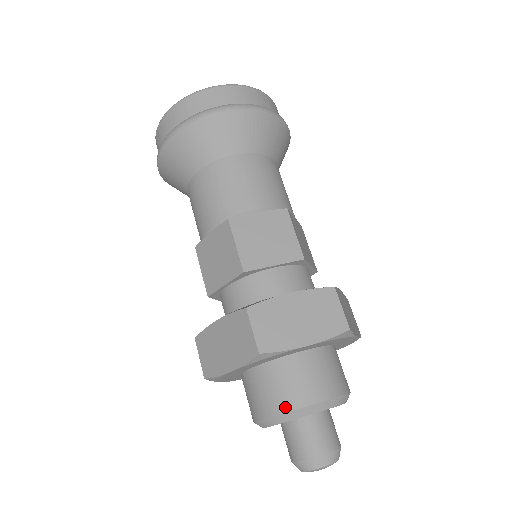
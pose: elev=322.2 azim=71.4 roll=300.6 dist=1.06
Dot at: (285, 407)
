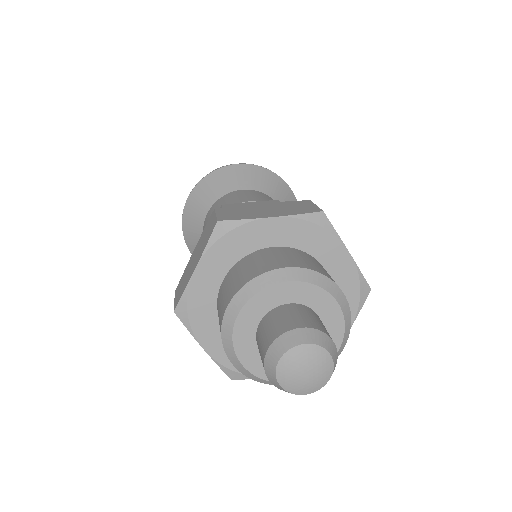
Dot at: (248, 279)
